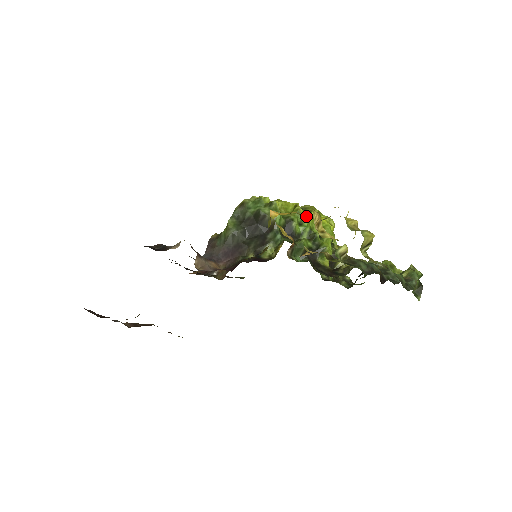
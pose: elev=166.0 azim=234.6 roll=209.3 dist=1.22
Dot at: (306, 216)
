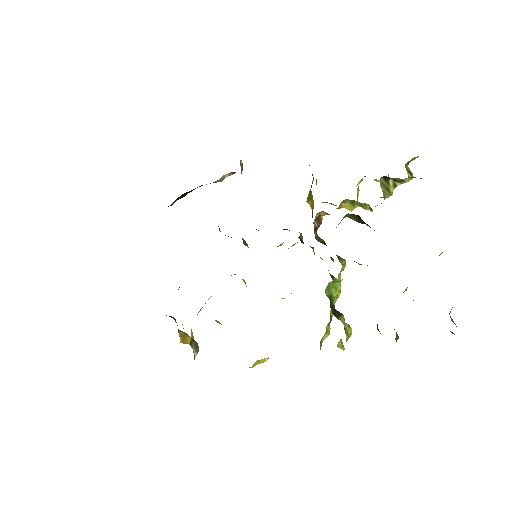
Dot at: occluded
